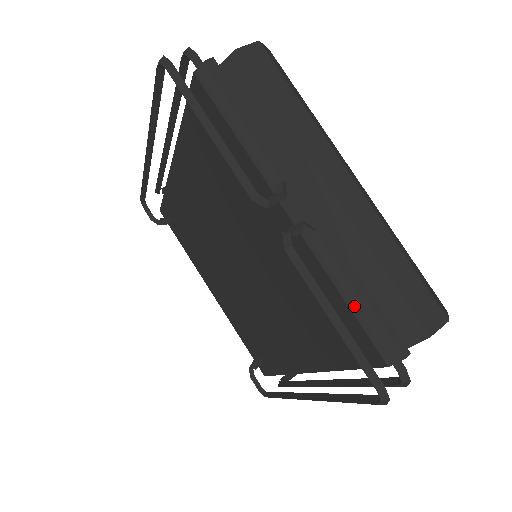
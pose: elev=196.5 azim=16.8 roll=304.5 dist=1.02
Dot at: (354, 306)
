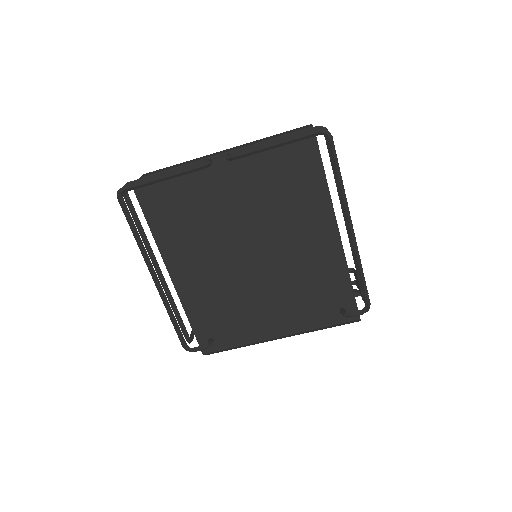
Dot at: occluded
